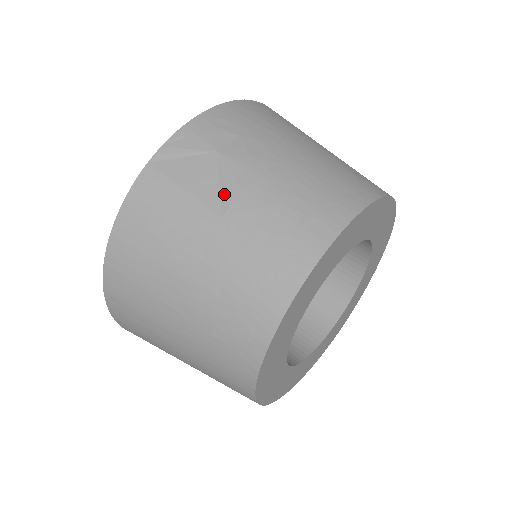
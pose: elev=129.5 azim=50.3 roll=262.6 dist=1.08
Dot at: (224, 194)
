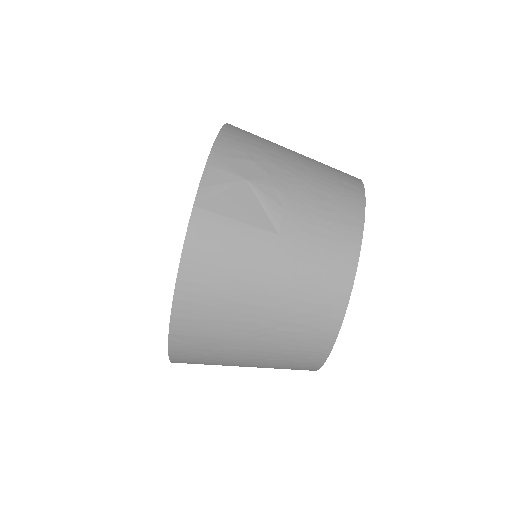
Dot at: (271, 215)
